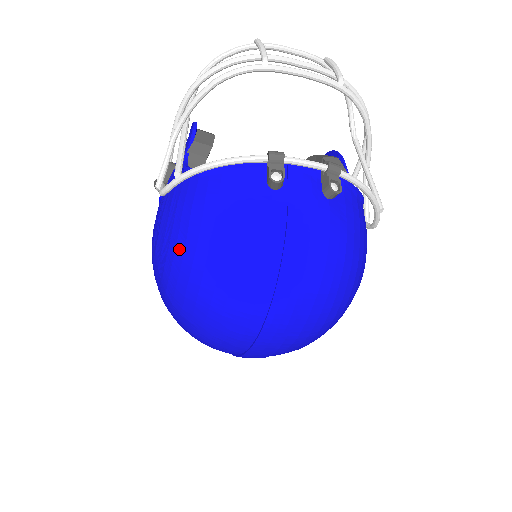
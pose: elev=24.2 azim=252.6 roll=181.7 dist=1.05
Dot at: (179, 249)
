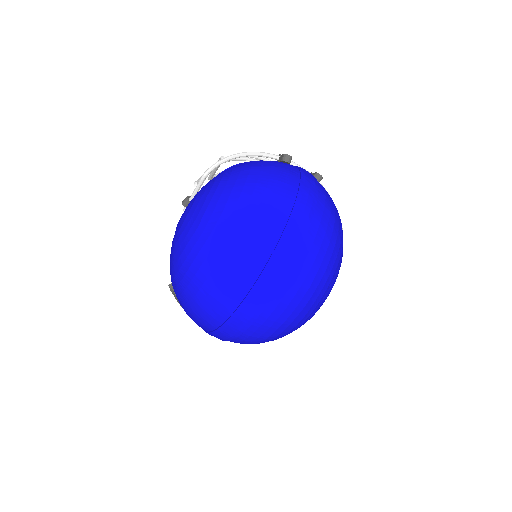
Dot at: (225, 178)
